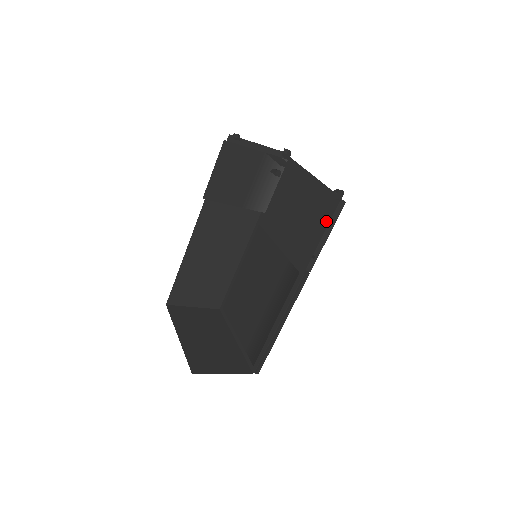
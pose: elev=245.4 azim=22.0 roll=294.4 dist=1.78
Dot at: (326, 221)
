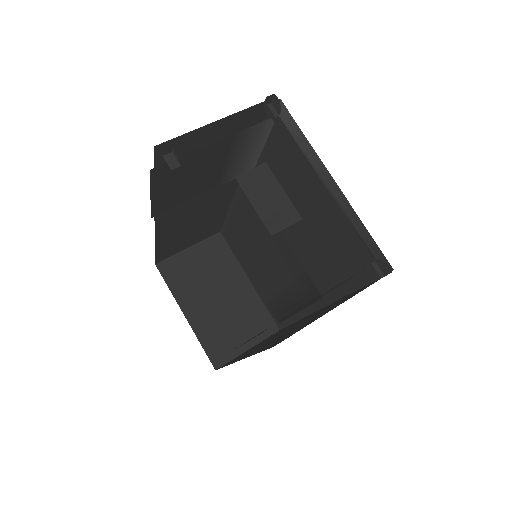
Dot at: (360, 280)
